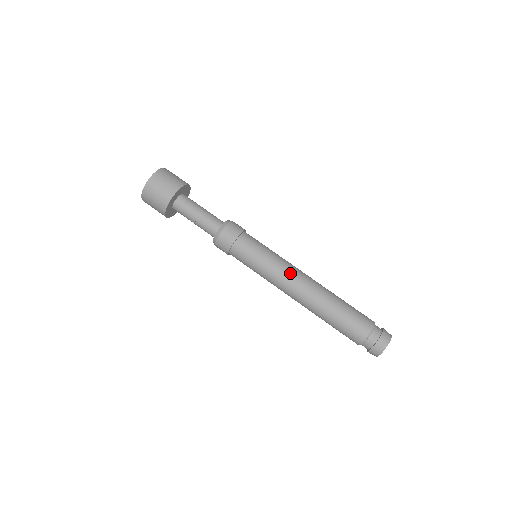
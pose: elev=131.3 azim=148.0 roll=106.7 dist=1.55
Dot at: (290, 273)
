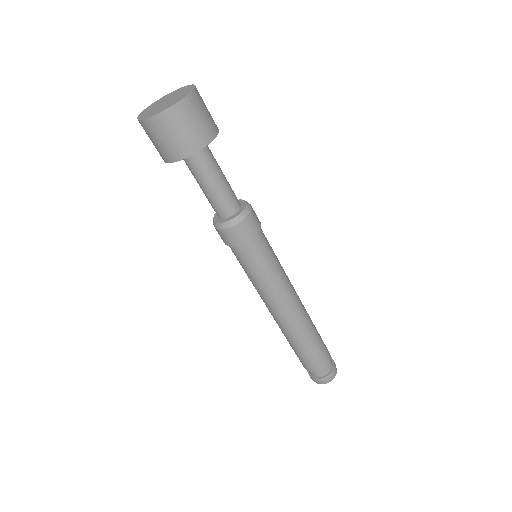
Dot at: (289, 292)
